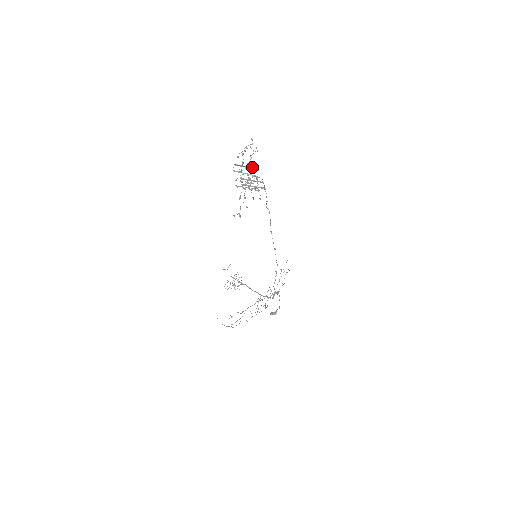
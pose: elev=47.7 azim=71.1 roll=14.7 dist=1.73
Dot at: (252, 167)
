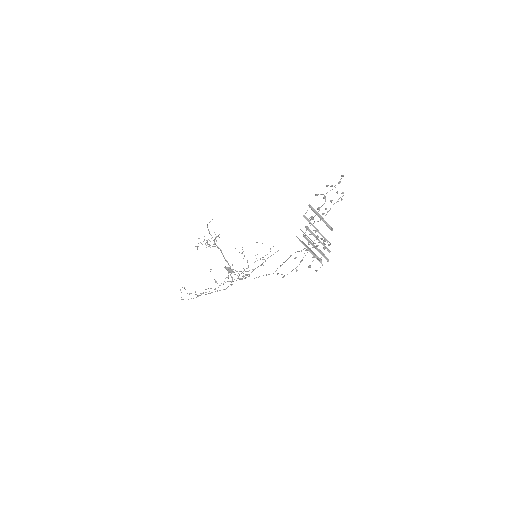
Dot at: occluded
